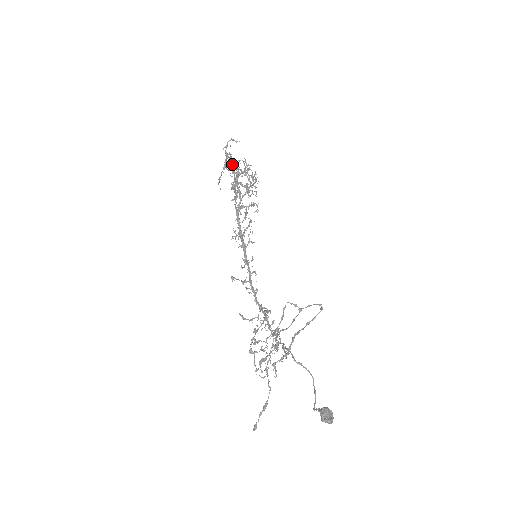
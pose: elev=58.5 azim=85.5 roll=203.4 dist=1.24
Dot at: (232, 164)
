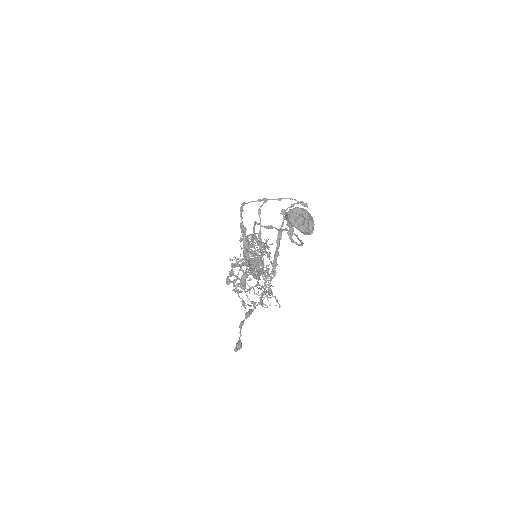
Dot at: occluded
